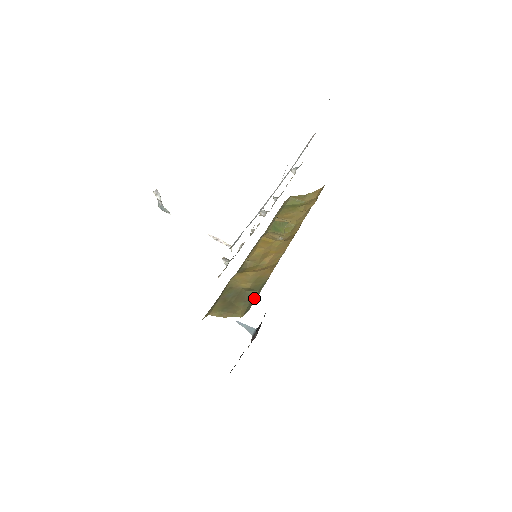
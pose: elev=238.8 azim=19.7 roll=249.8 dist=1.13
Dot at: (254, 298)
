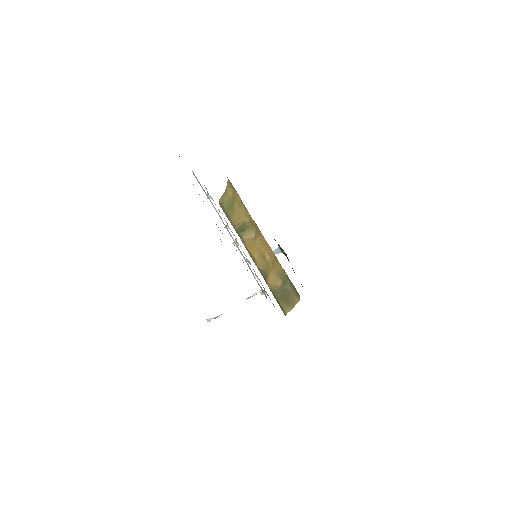
Dot at: (293, 287)
